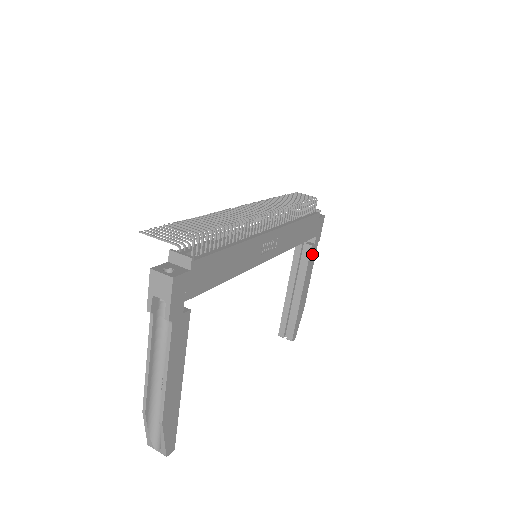
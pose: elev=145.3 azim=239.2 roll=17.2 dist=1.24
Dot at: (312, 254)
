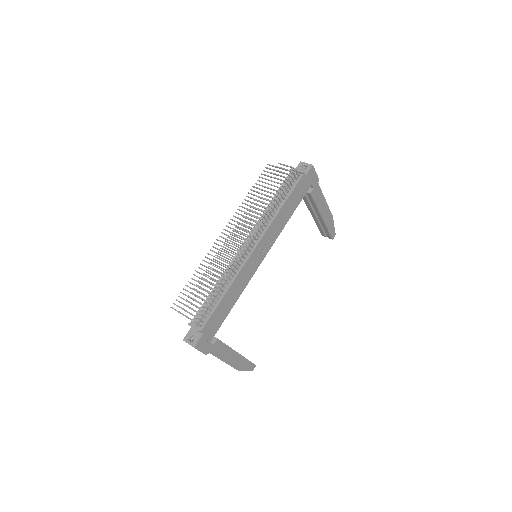
Dot at: (316, 194)
